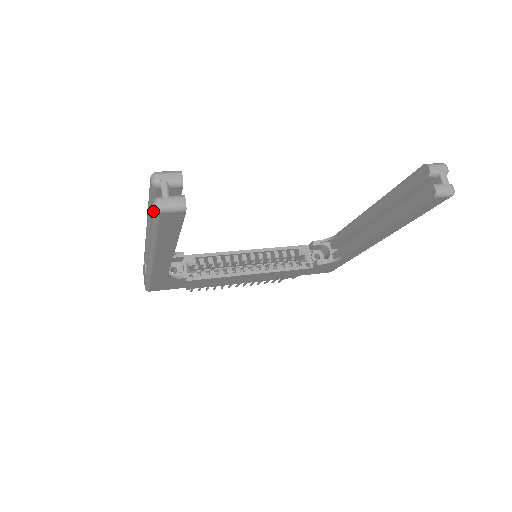
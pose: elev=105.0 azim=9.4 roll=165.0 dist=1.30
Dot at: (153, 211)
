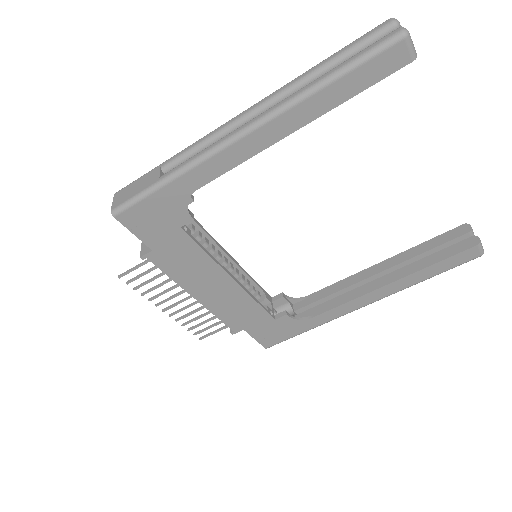
Dot at: (392, 35)
